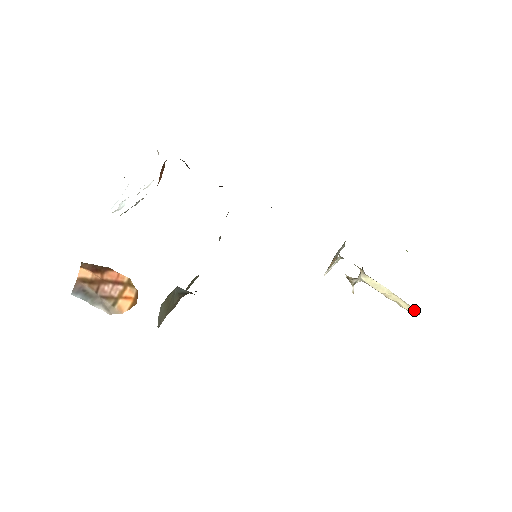
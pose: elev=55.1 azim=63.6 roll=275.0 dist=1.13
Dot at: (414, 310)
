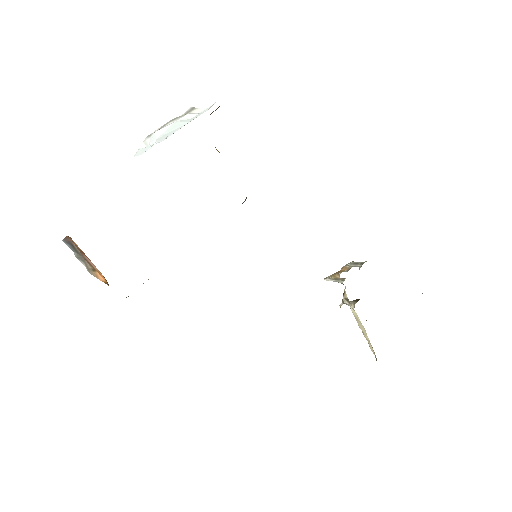
Dot at: occluded
